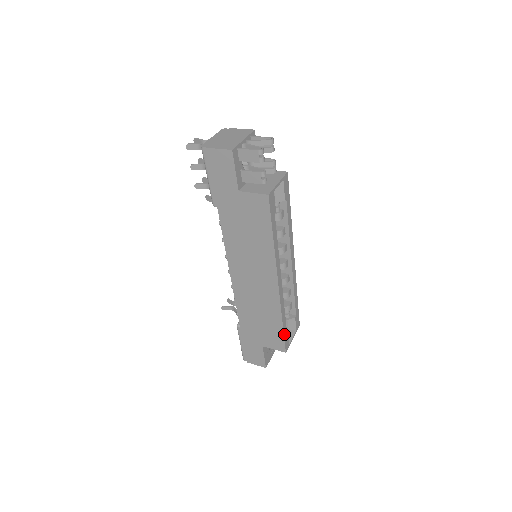
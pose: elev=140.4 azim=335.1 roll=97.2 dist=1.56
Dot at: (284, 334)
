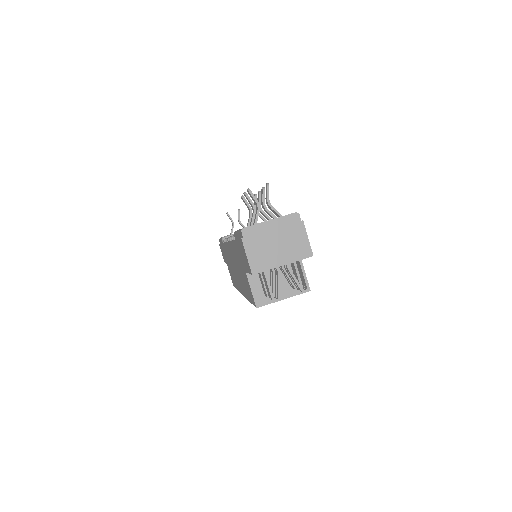
Dot at: occluded
